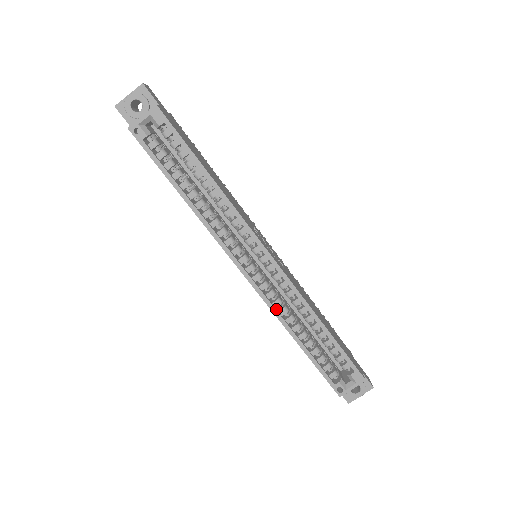
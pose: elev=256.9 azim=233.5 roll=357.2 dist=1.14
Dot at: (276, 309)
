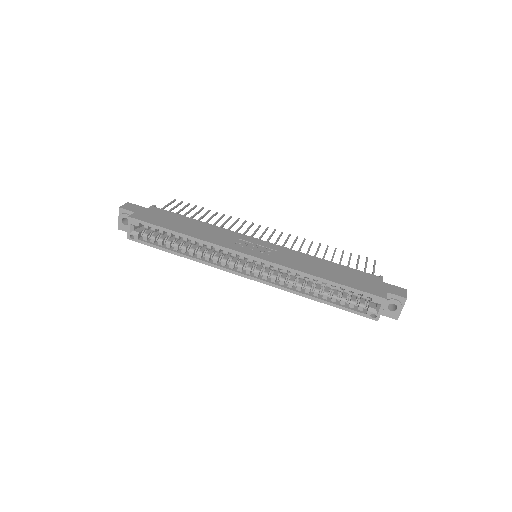
Dot at: (284, 286)
